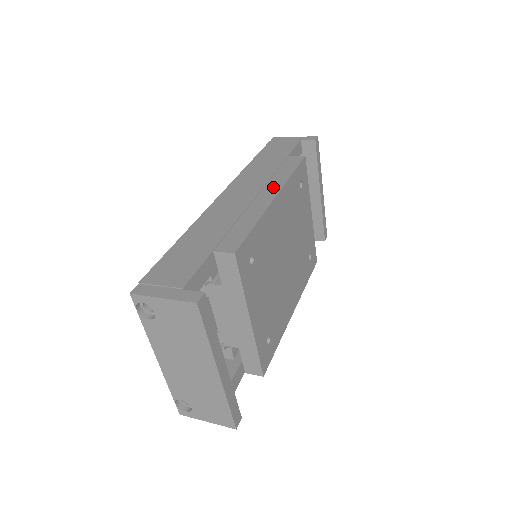
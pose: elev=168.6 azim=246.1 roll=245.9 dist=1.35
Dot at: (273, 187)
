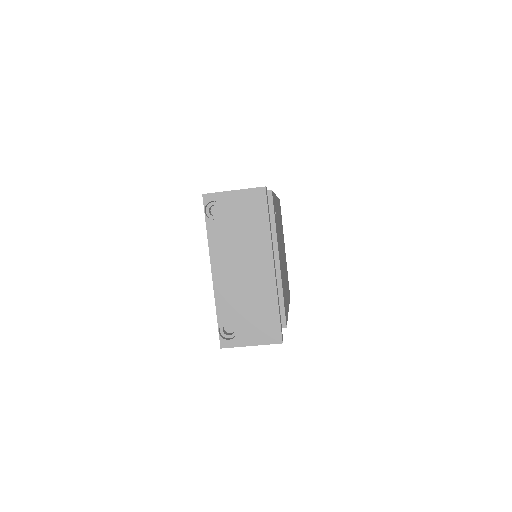
Dot at: occluded
